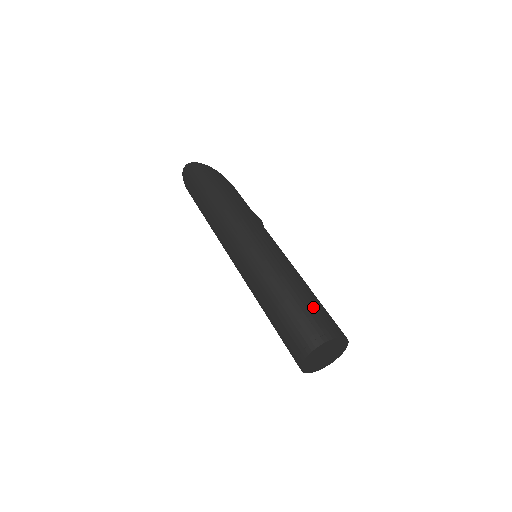
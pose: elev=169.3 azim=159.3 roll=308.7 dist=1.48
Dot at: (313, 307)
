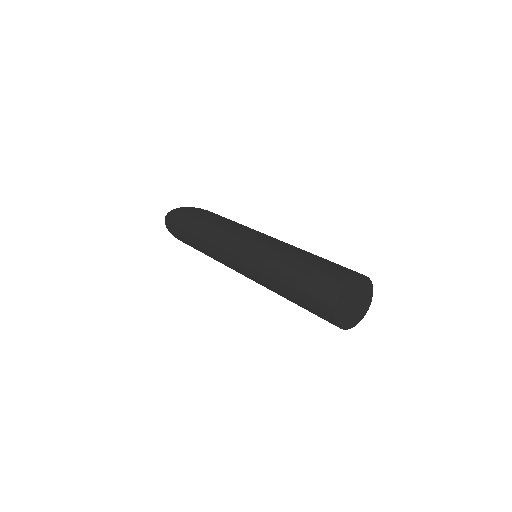
Dot at: (321, 264)
